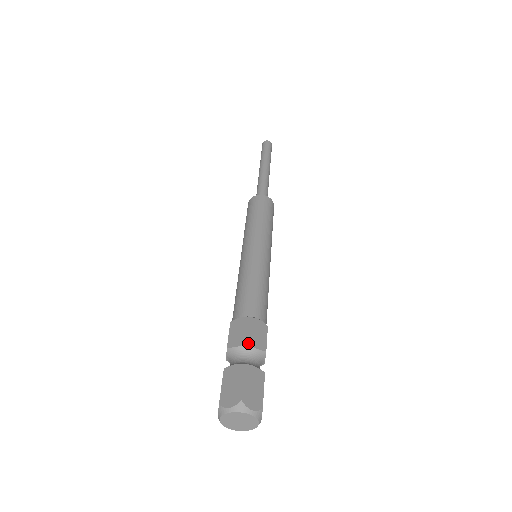
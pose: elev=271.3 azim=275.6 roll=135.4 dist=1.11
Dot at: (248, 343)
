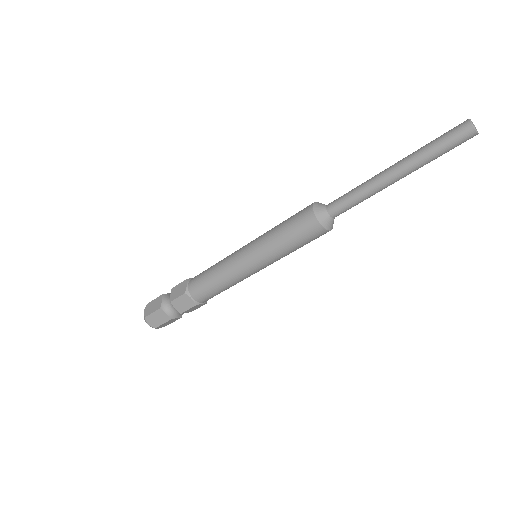
Dot at: occluded
